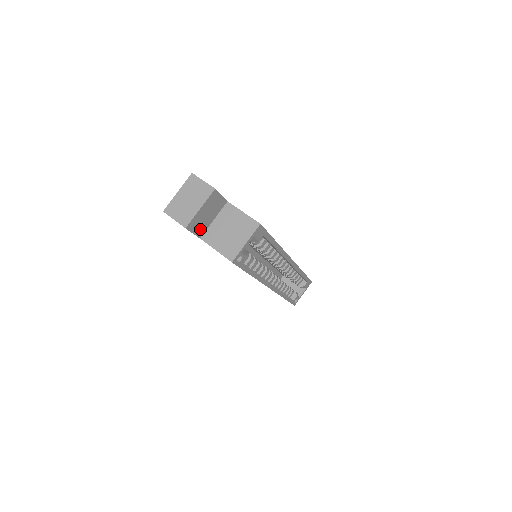
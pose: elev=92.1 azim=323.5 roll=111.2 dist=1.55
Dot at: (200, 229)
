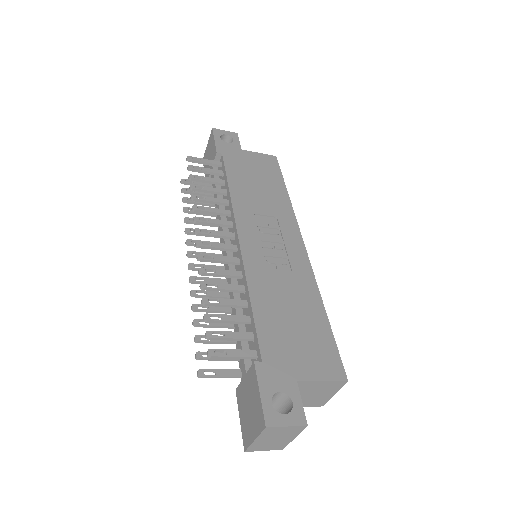
Dot at: occluded
